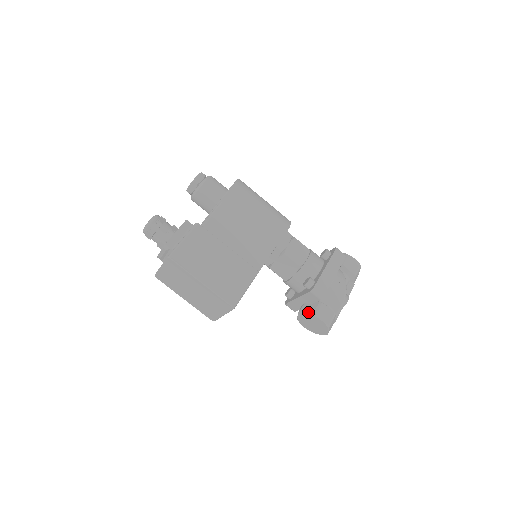
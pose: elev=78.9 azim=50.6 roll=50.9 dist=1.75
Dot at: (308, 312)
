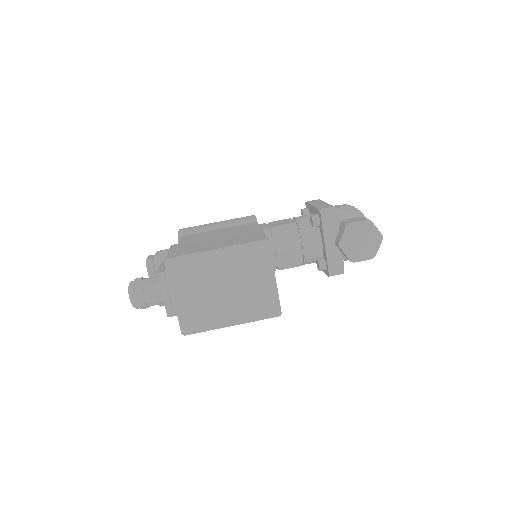
Dot at: (342, 232)
